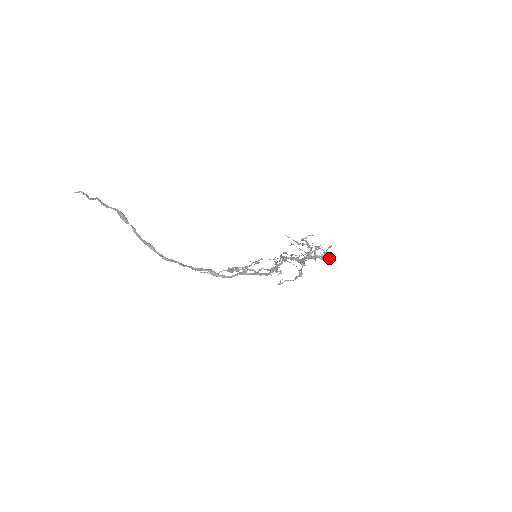
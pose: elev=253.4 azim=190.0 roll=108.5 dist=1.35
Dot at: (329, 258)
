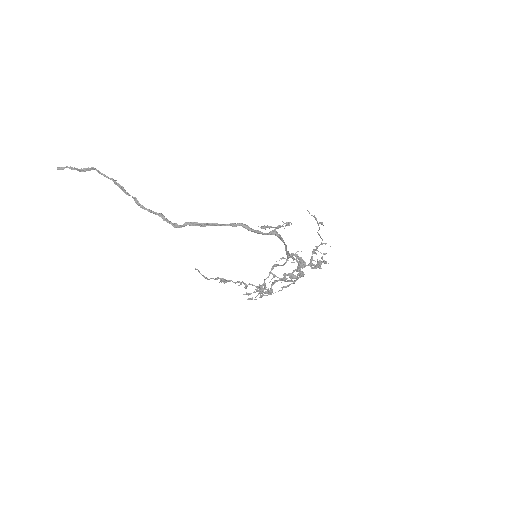
Dot at: (326, 262)
